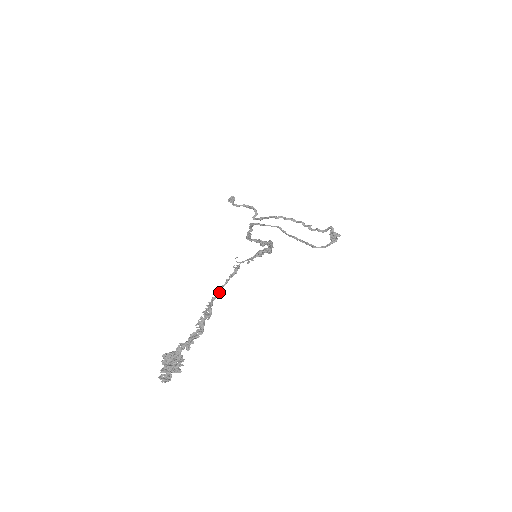
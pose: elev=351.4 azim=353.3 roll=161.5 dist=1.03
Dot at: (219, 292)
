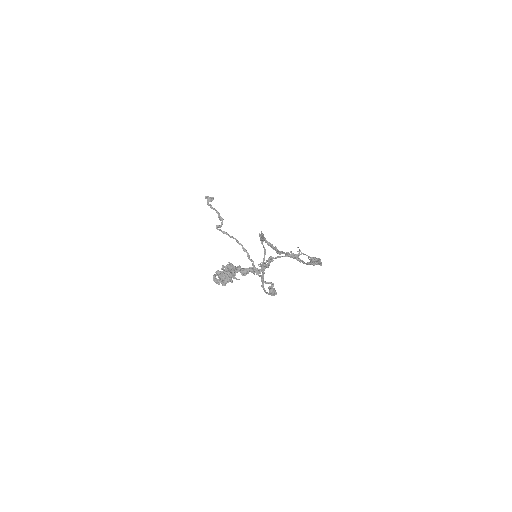
Dot at: occluded
